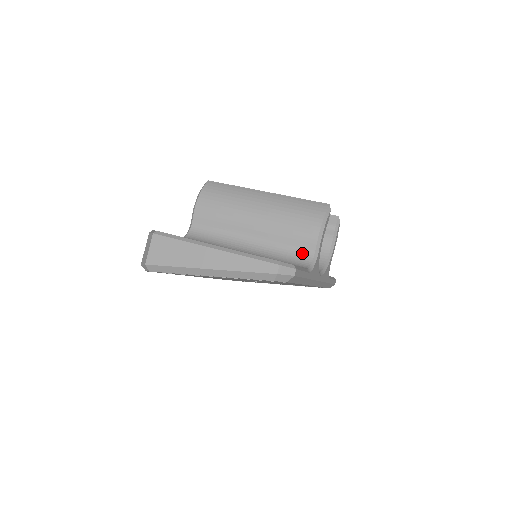
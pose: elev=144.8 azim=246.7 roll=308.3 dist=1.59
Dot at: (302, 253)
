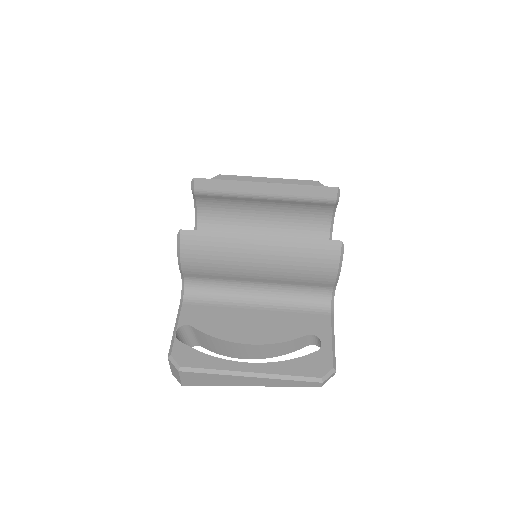
Dot at: (319, 290)
